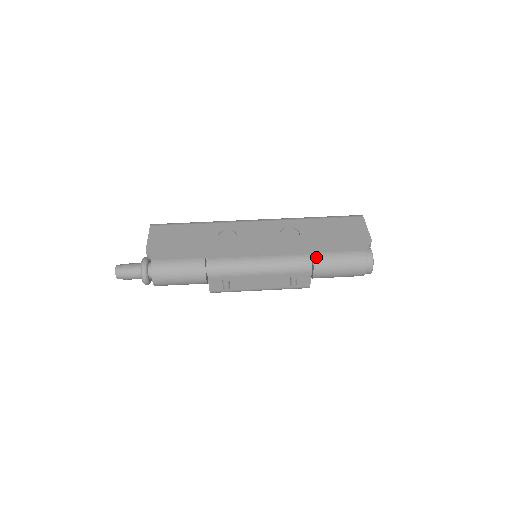
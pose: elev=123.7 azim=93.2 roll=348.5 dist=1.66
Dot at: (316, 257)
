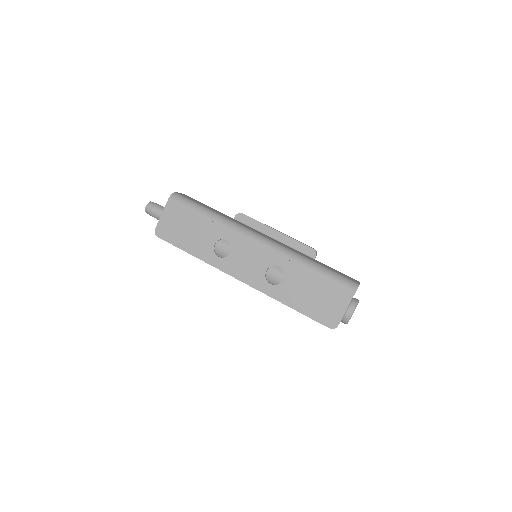
Dot at: occluded
